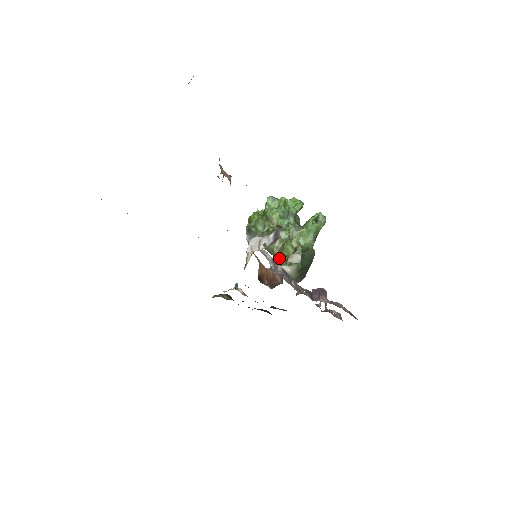
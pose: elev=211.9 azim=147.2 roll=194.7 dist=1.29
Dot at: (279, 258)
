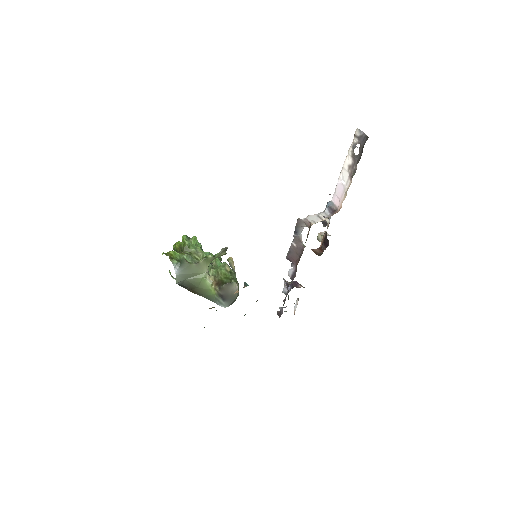
Dot at: (220, 281)
